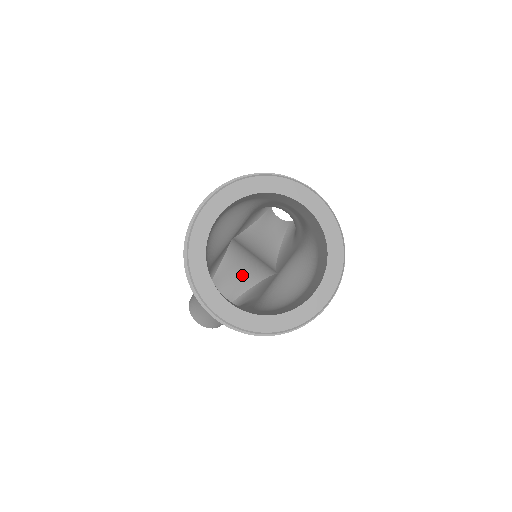
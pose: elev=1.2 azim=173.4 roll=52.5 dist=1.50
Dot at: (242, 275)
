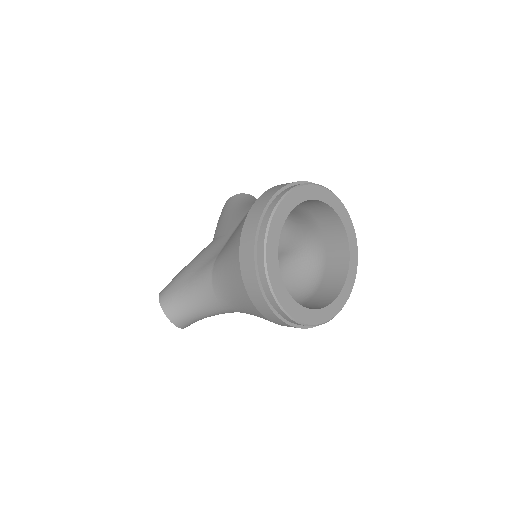
Dot at: occluded
